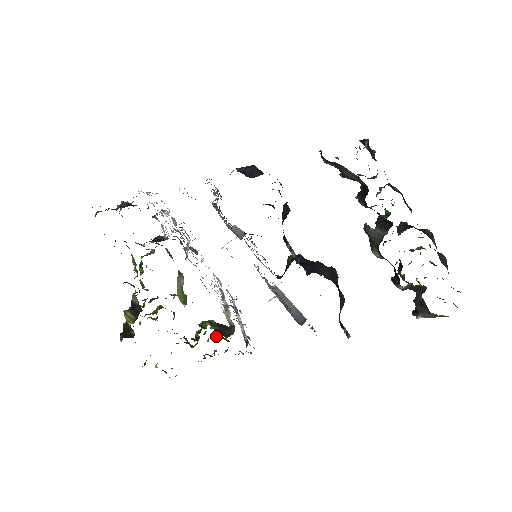
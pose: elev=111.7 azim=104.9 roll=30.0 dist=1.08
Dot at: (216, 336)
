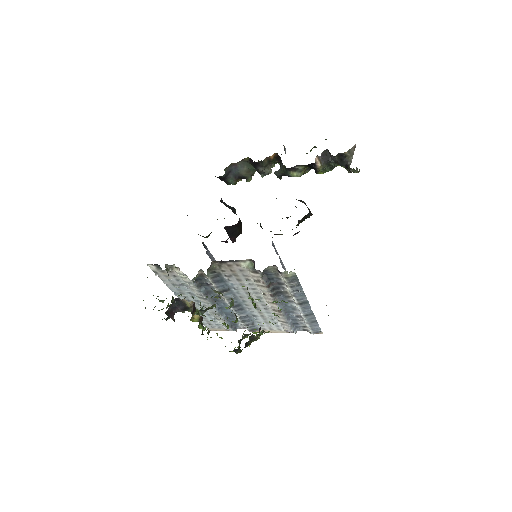
Dot at: occluded
